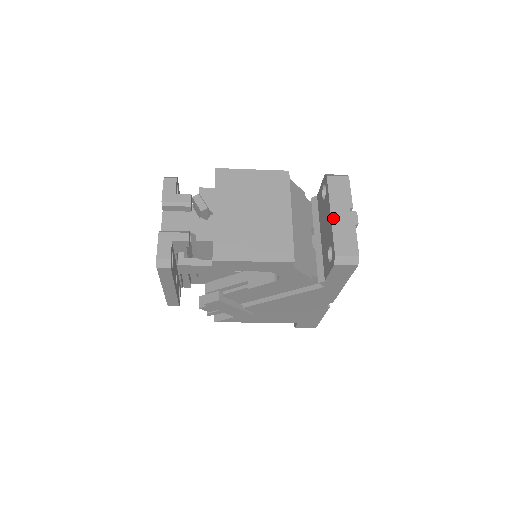
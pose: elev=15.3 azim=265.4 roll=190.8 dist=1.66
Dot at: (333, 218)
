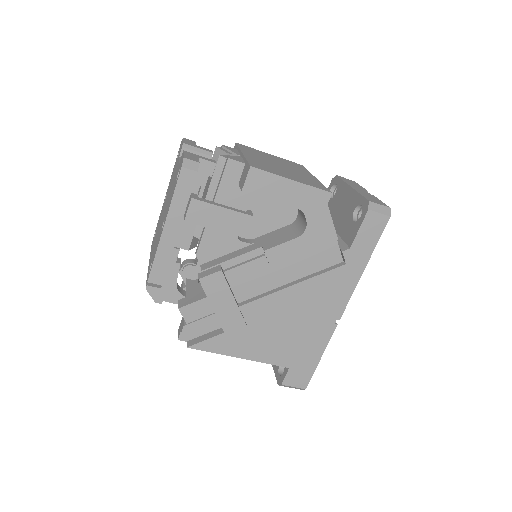
Dot at: (354, 188)
